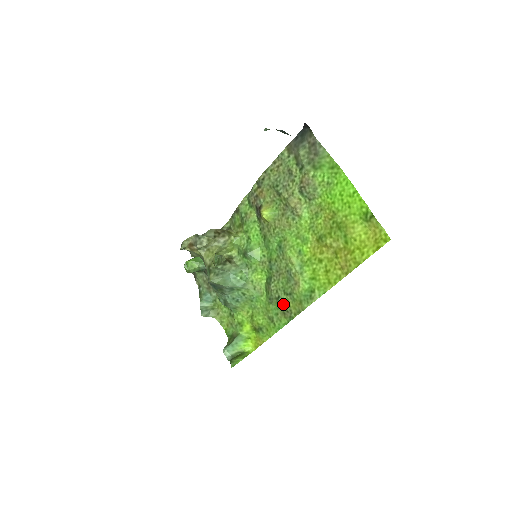
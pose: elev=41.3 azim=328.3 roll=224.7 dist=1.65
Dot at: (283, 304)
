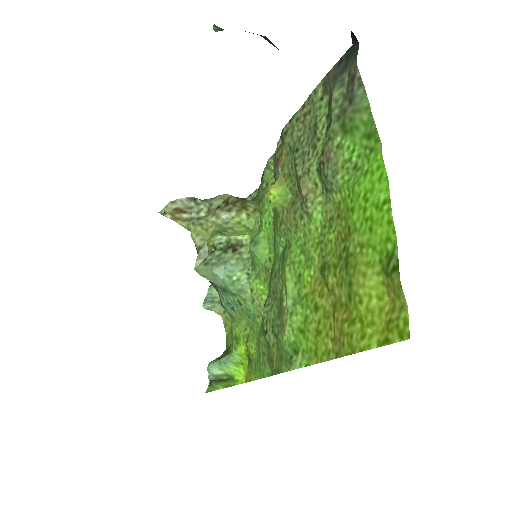
Dot at: (269, 345)
